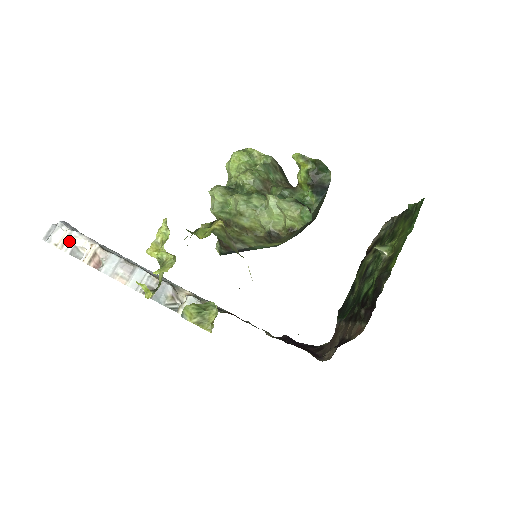
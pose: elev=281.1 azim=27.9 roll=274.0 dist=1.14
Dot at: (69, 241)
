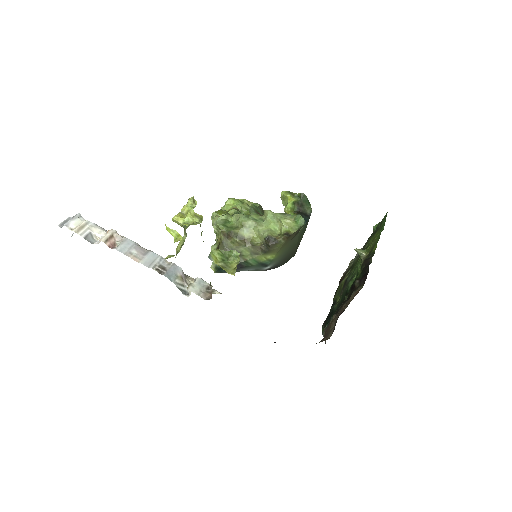
Dot at: (85, 228)
